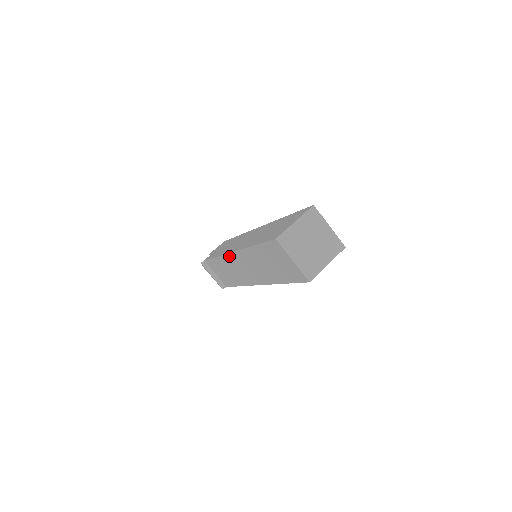
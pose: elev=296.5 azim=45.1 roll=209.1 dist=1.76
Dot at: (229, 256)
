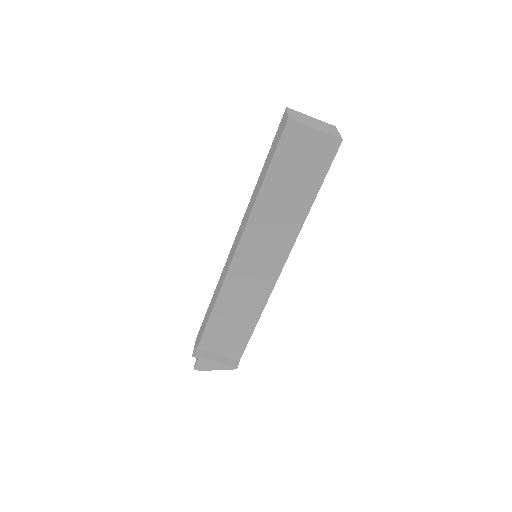
Dot at: (234, 266)
